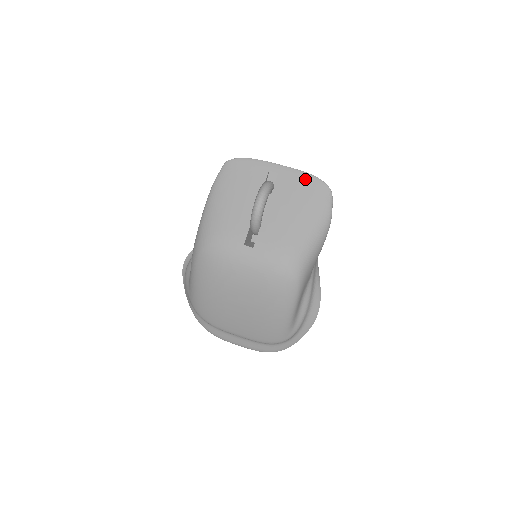
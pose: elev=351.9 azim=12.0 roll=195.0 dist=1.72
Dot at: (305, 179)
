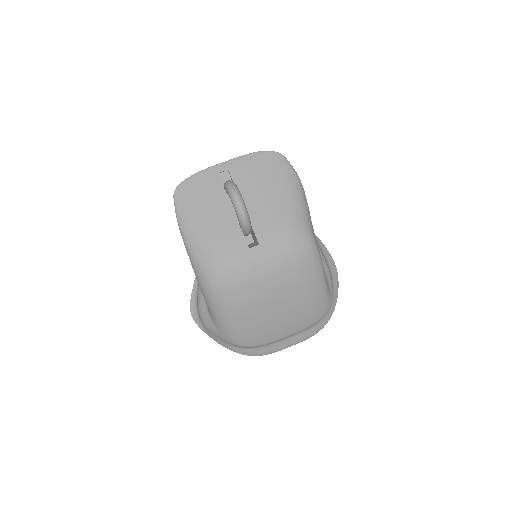
Dot at: (254, 159)
